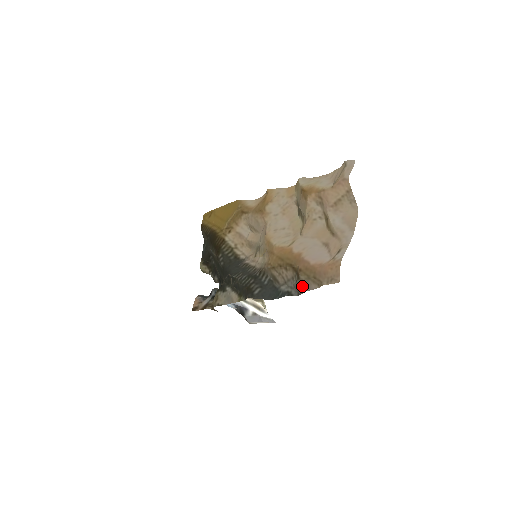
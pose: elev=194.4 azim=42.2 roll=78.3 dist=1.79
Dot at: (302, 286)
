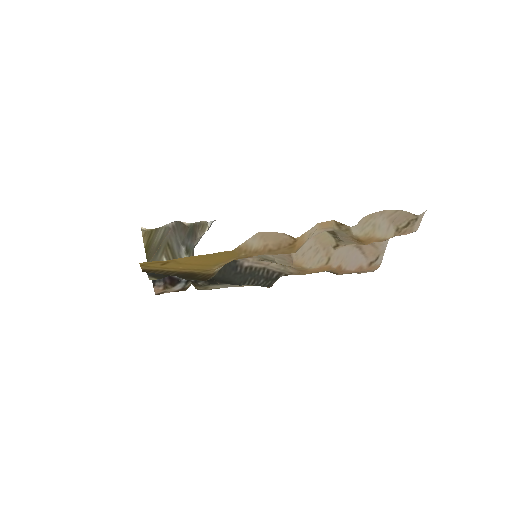
Dot at: occluded
